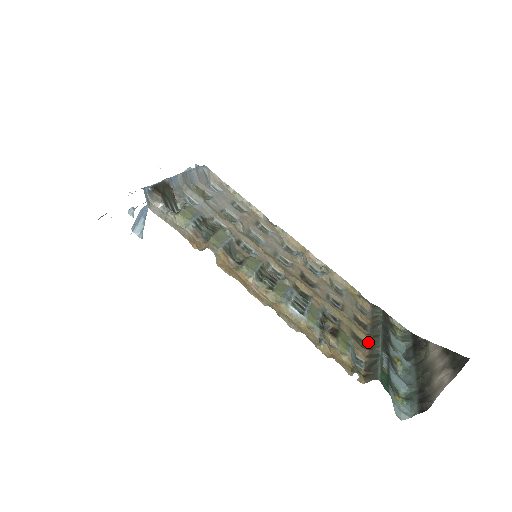
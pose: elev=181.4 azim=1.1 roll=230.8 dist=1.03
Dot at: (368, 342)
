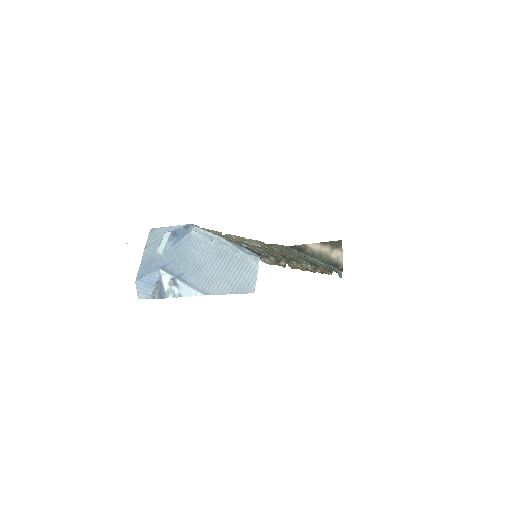
Dot at: occluded
